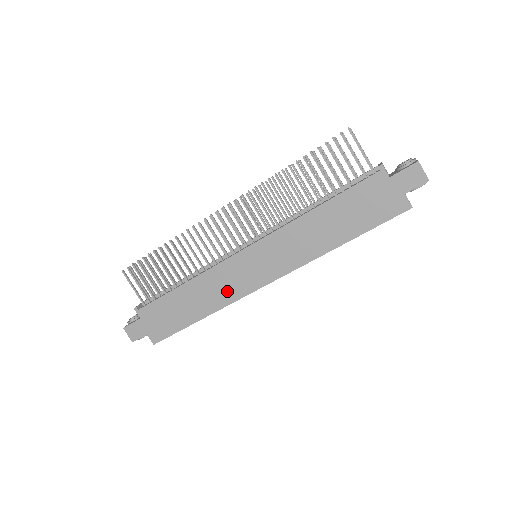
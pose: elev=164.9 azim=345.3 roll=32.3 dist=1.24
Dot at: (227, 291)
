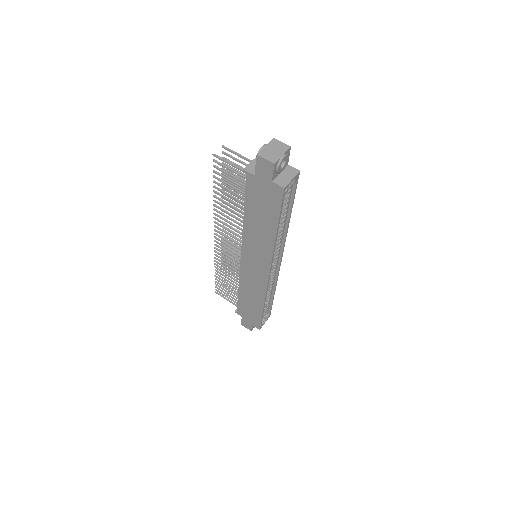
Dot at: (257, 287)
